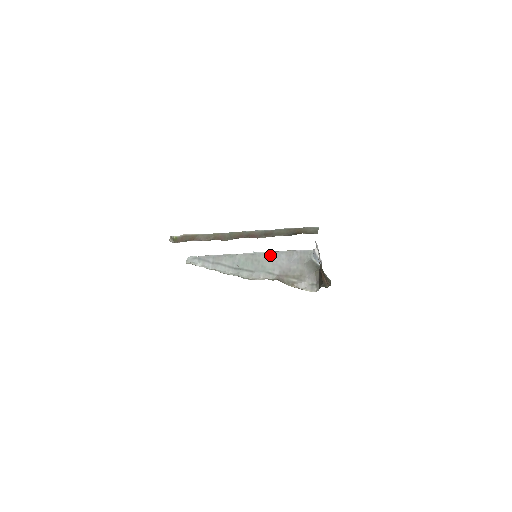
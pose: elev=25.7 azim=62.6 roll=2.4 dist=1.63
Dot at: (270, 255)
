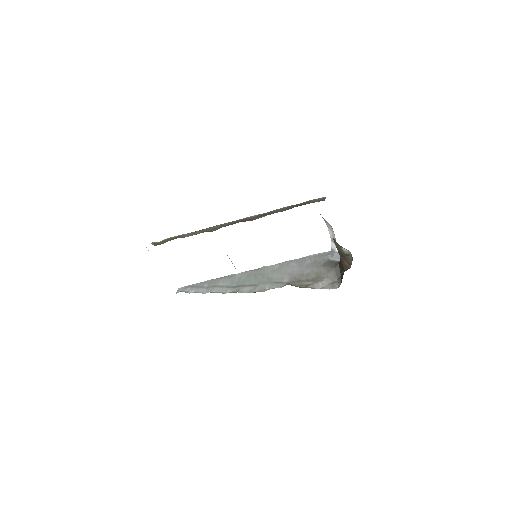
Dot at: (277, 266)
